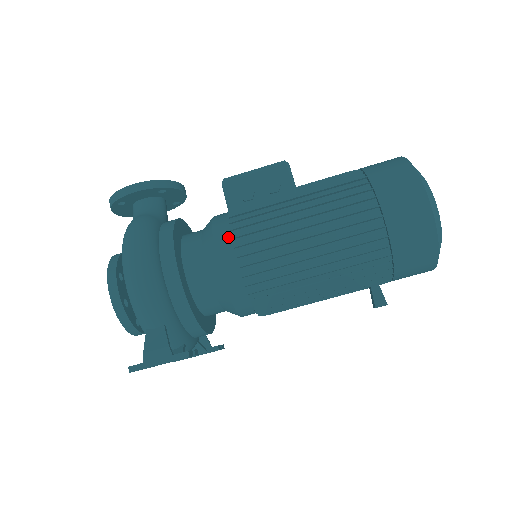
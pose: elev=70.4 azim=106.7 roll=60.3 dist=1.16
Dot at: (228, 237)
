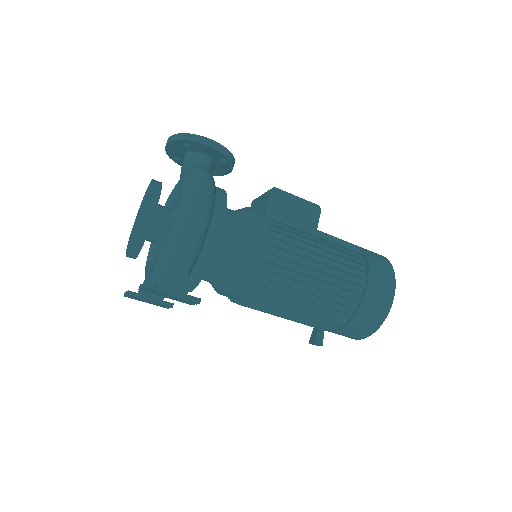
Dot at: (265, 232)
